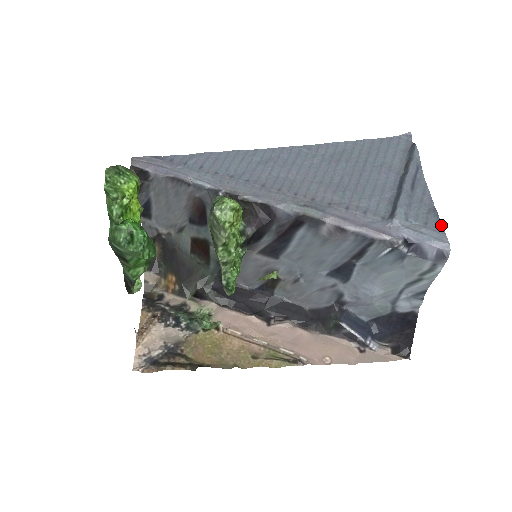
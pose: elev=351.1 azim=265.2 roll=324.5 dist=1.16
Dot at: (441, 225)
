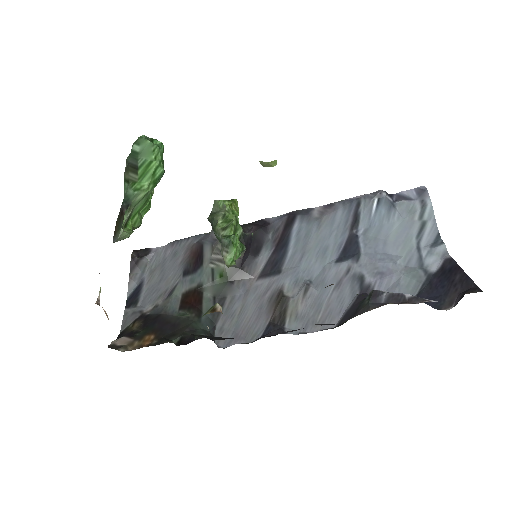
Dot at: occluded
